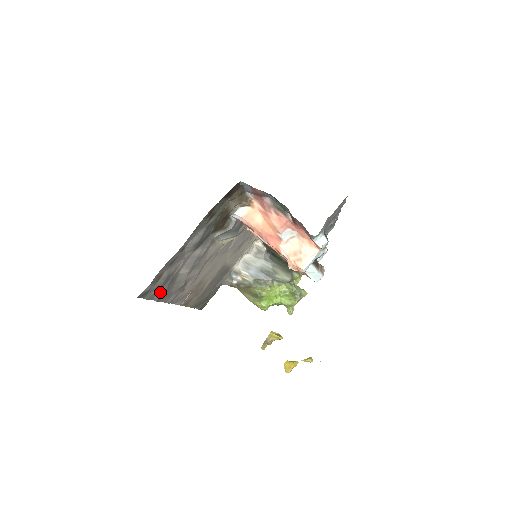
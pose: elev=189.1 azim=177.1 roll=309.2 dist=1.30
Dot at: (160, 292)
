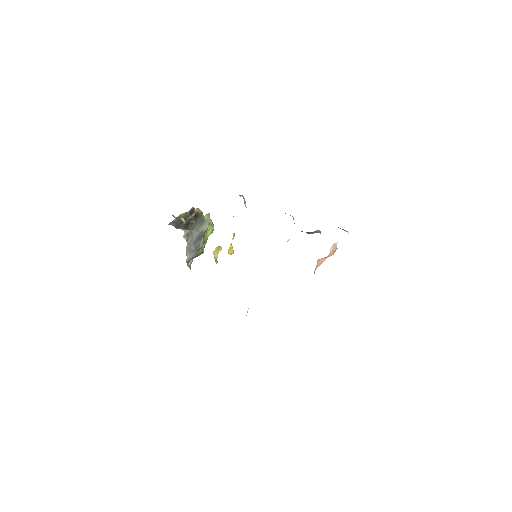
Dot at: occluded
